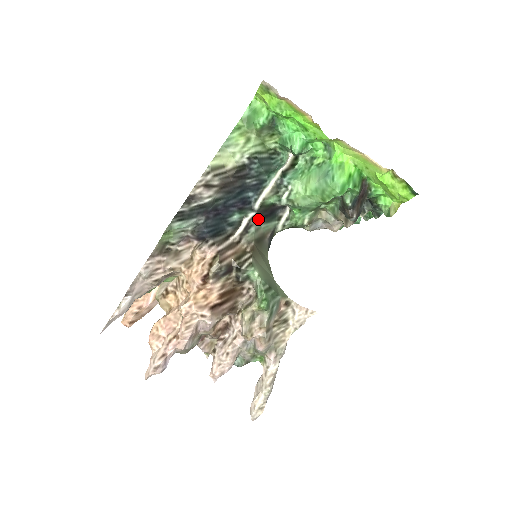
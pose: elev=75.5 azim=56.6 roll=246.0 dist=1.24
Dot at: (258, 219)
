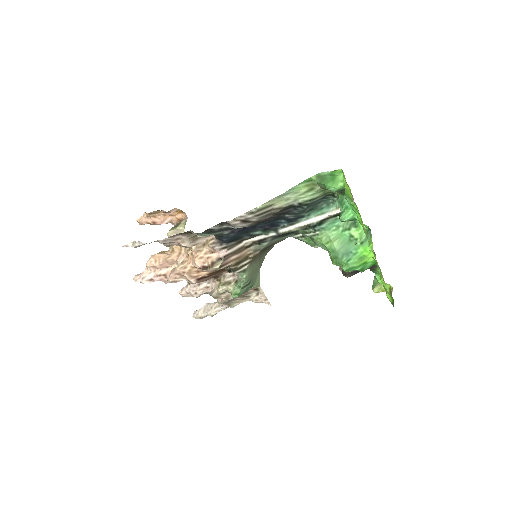
Dot at: (276, 237)
